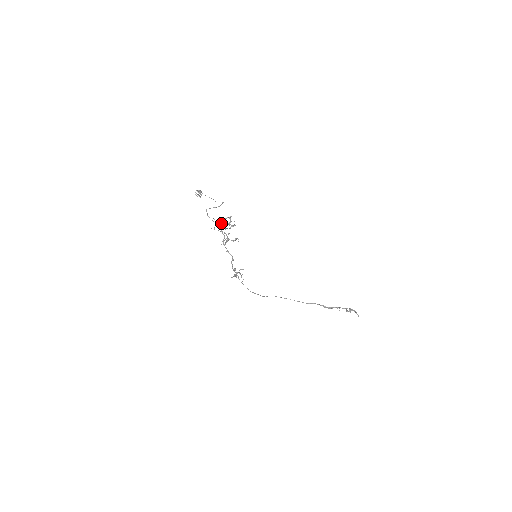
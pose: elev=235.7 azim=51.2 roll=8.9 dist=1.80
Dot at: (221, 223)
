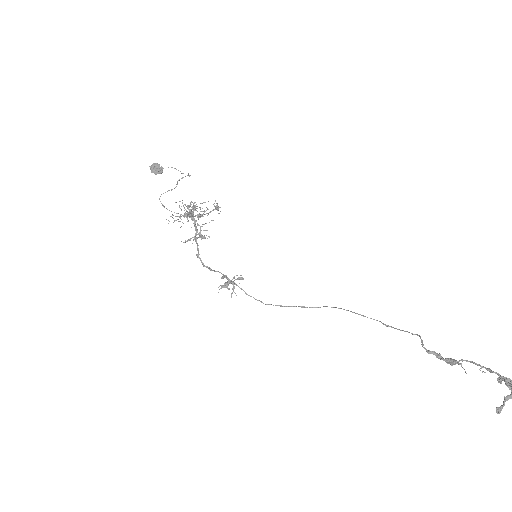
Dot at: (194, 208)
